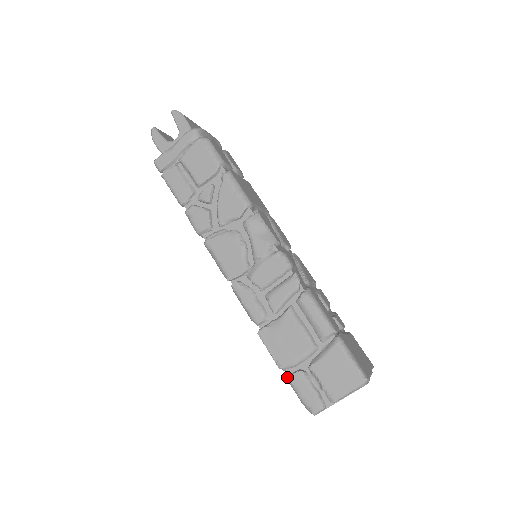
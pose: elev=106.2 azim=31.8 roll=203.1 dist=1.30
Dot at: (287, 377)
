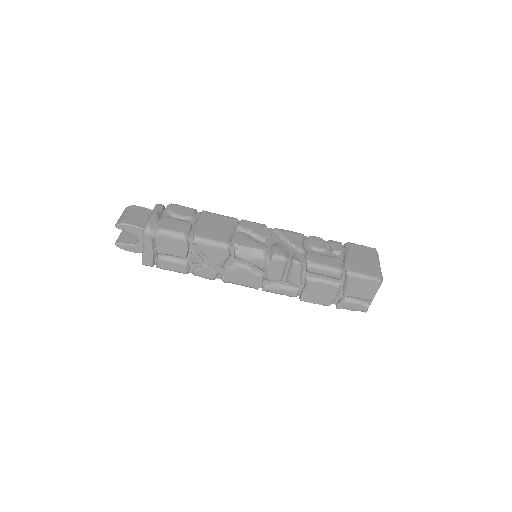
Dot at: (336, 307)
